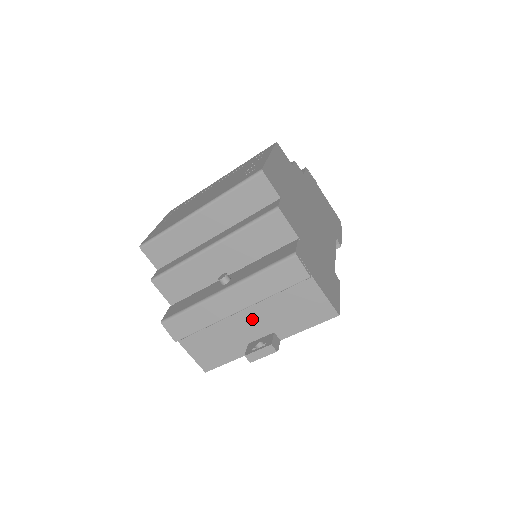
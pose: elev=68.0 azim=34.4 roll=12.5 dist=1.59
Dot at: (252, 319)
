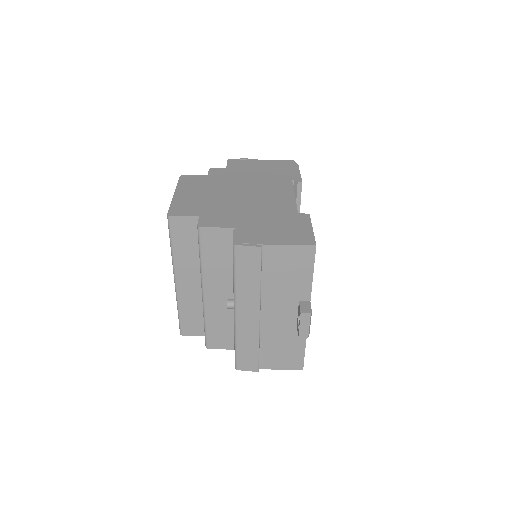
Dot at: (275, 309)
